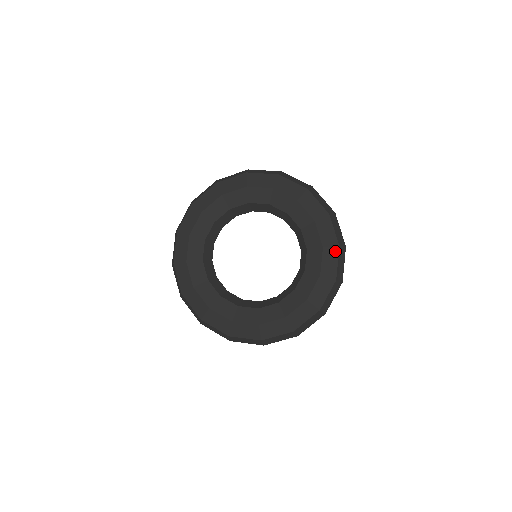
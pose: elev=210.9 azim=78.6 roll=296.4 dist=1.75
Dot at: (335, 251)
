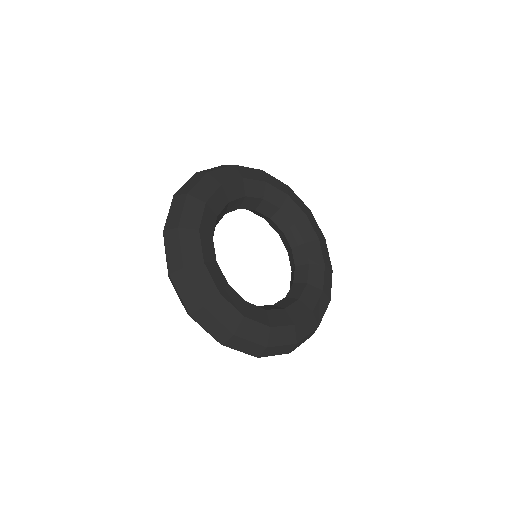
Dot at: (327, 302)
